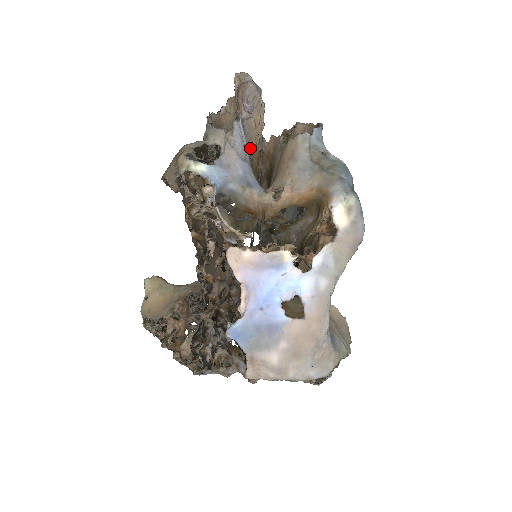
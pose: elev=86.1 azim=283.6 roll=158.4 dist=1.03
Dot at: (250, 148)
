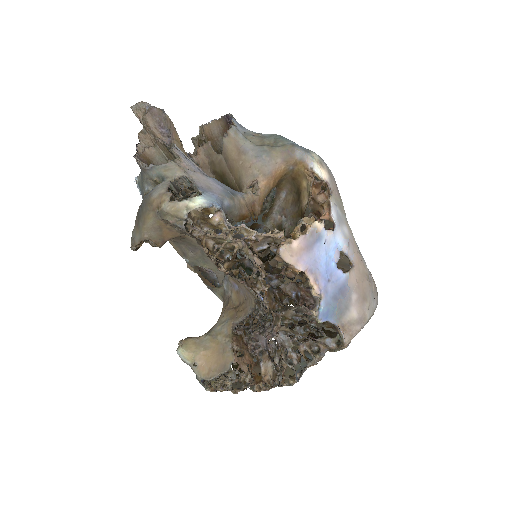
Dot at: occluded
